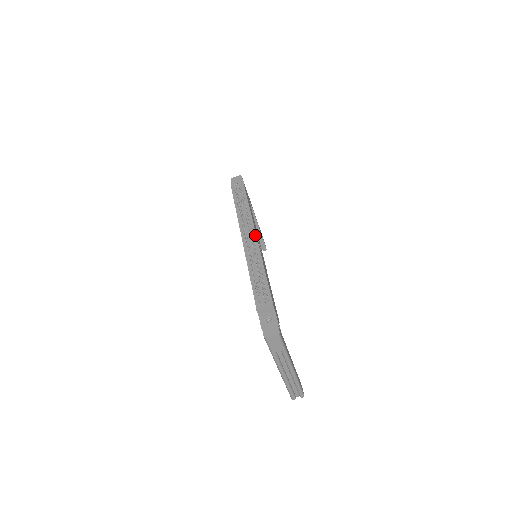
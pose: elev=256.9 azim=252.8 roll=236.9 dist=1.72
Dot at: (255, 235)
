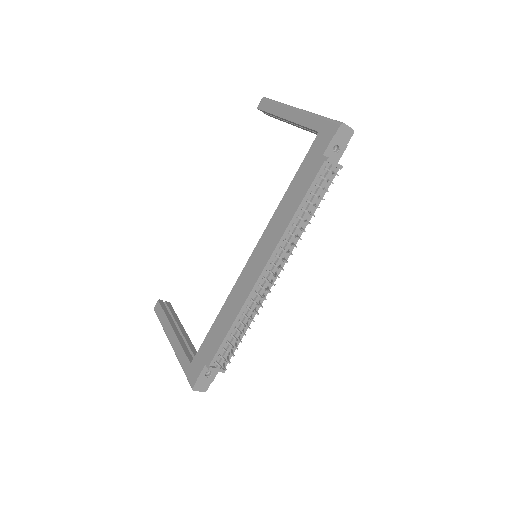
Dot at: (280, 271)
